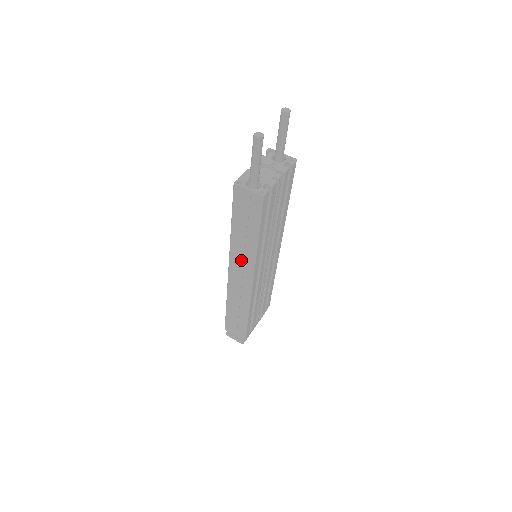
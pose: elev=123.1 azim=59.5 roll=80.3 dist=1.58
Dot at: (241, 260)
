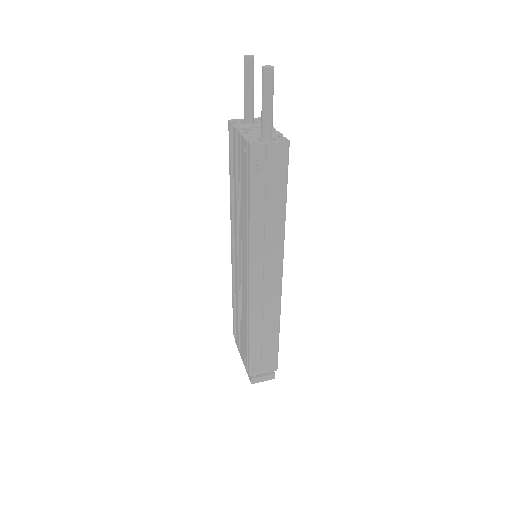
Dot at: (266, 253)
